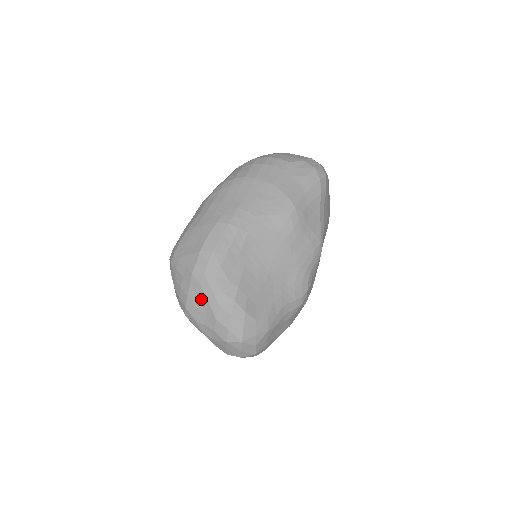
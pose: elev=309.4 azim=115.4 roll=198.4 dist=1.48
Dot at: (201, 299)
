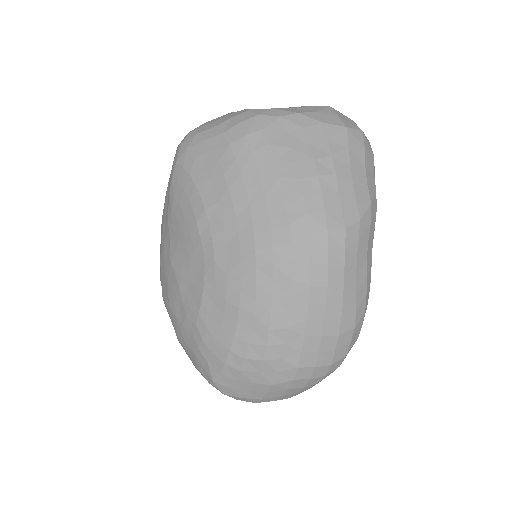
Dot at: occluded
